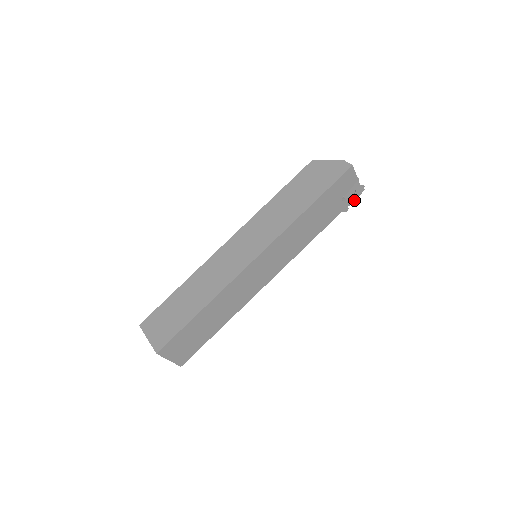
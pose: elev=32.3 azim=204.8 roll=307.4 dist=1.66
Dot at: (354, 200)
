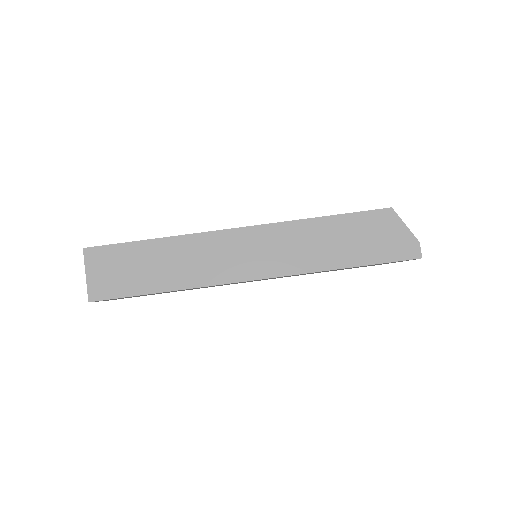
Dot at: occluded
